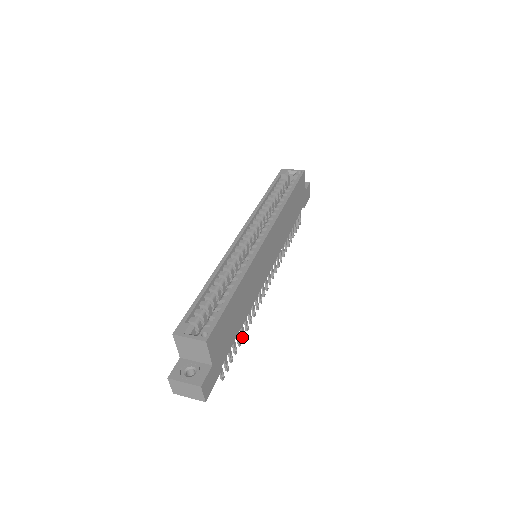
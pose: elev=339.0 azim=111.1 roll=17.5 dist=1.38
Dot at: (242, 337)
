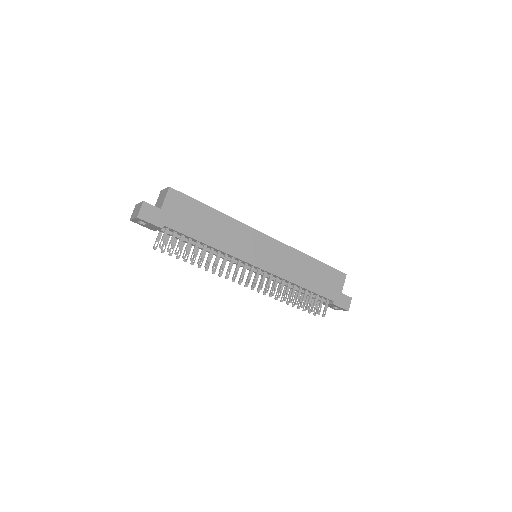
Dot at: (198, 262)
